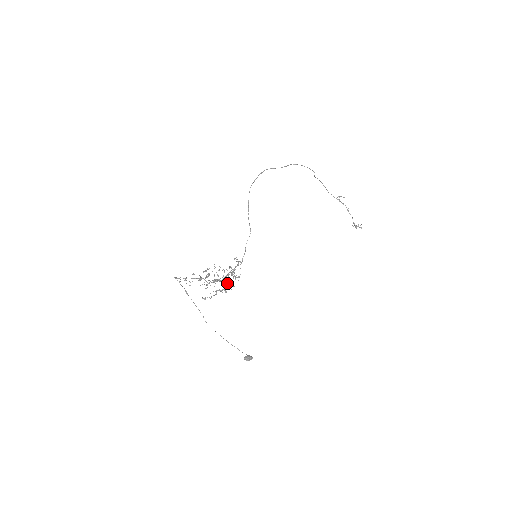
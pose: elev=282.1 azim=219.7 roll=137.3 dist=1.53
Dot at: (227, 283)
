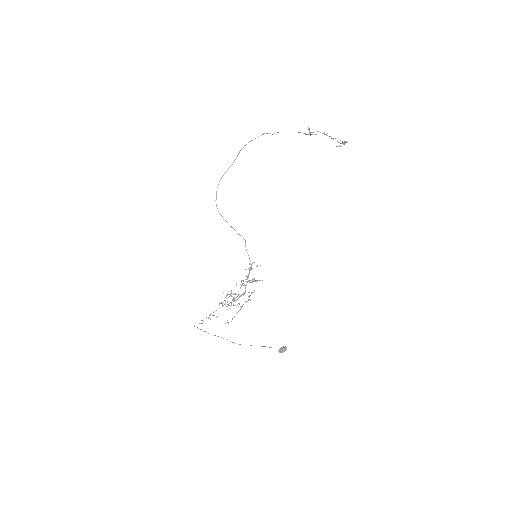
Dot at: (249, 292)
